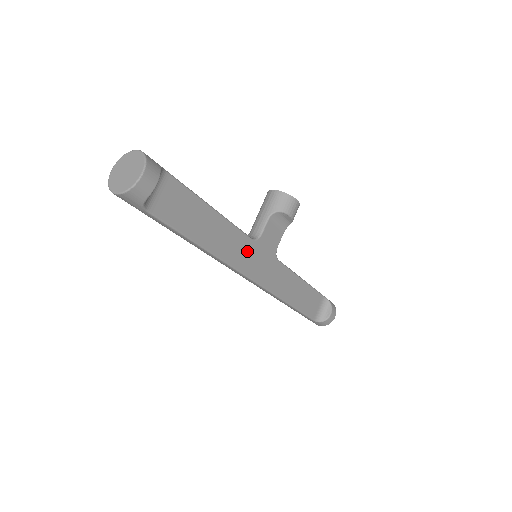
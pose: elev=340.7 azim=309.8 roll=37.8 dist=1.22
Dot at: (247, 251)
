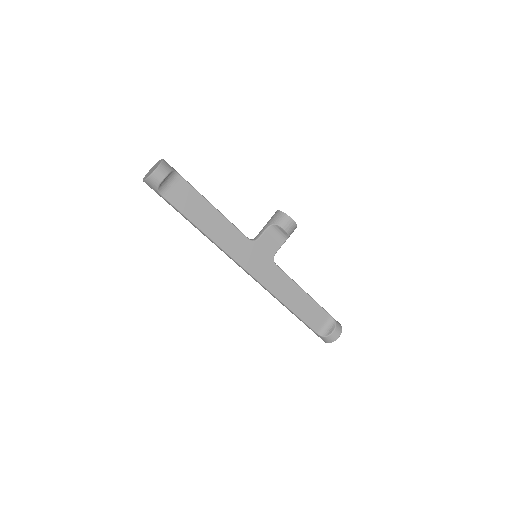
Dot at: (243, 247)
